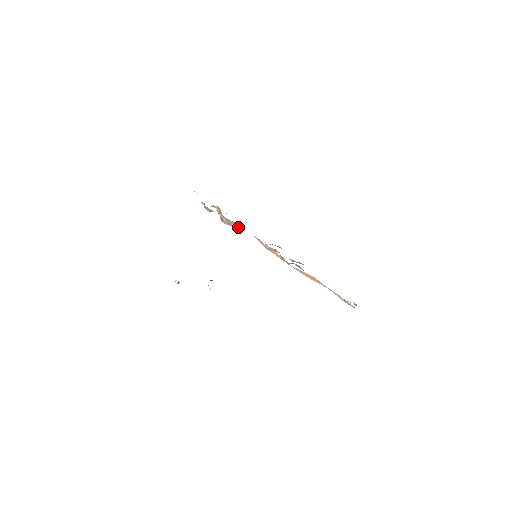
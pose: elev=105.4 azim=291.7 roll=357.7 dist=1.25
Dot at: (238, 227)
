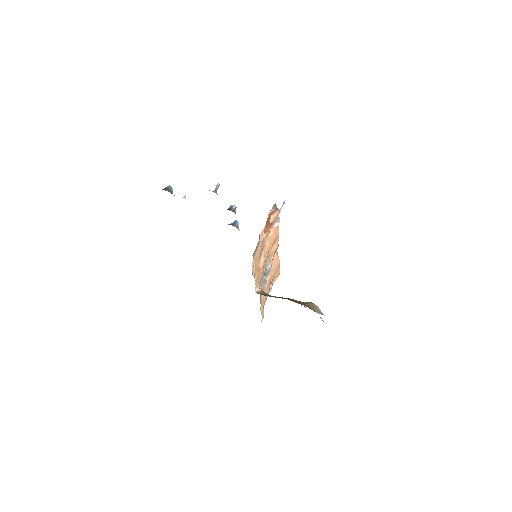
Dot at: (275, 229)
